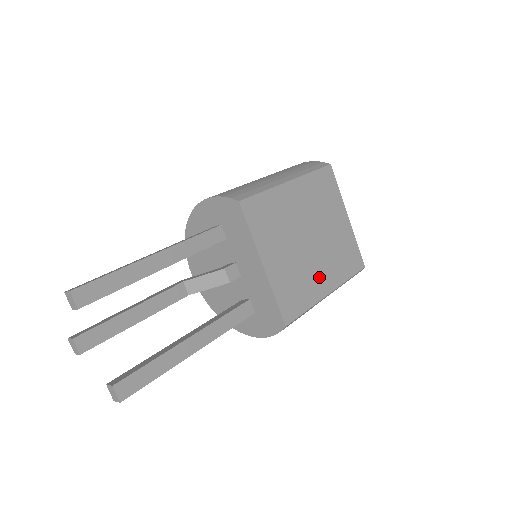
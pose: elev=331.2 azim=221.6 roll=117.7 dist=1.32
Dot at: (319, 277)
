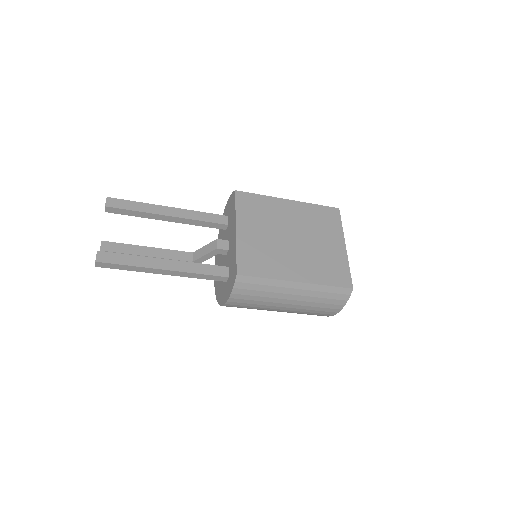
Dot at: (290, 265)
